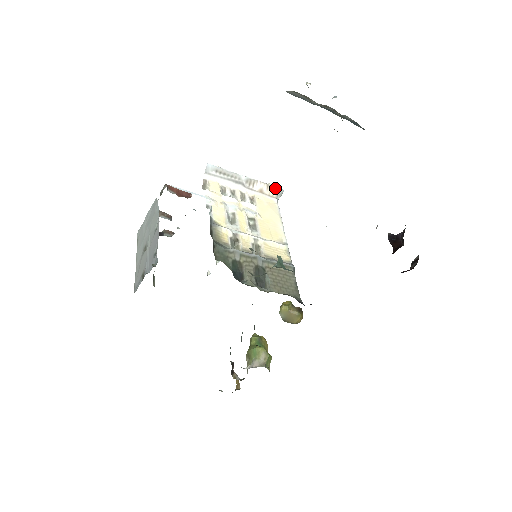
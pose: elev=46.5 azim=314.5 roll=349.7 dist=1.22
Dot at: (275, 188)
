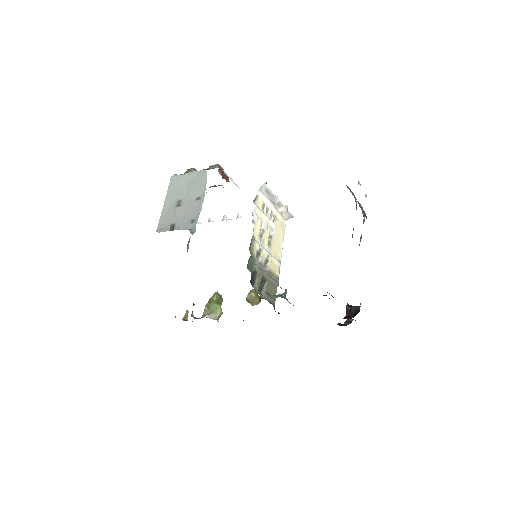
Dot at: (290, 213)
